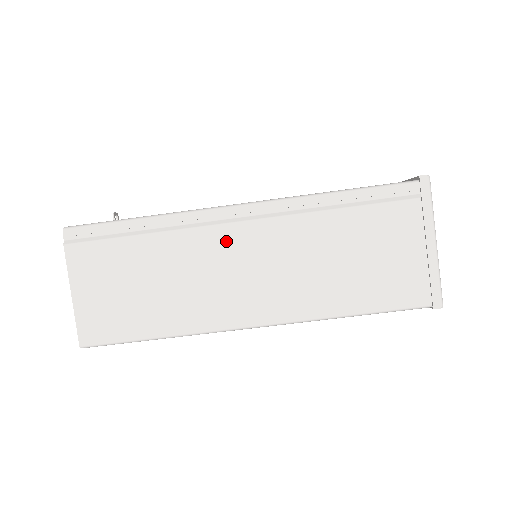
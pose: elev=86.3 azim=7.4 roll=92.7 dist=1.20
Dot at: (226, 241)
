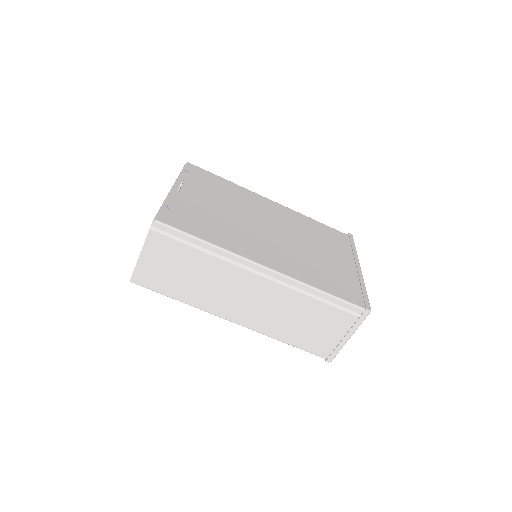
Dot at: (246, 280)
